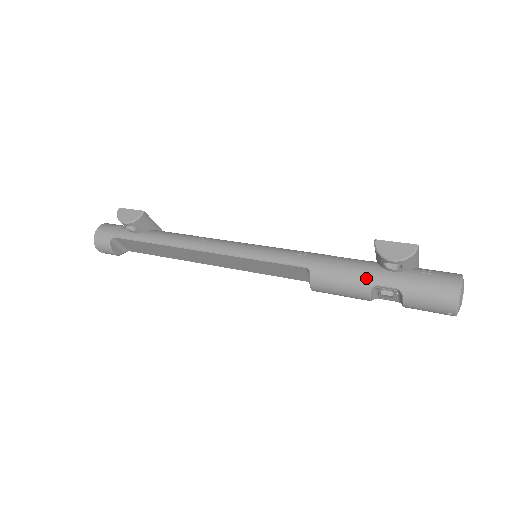
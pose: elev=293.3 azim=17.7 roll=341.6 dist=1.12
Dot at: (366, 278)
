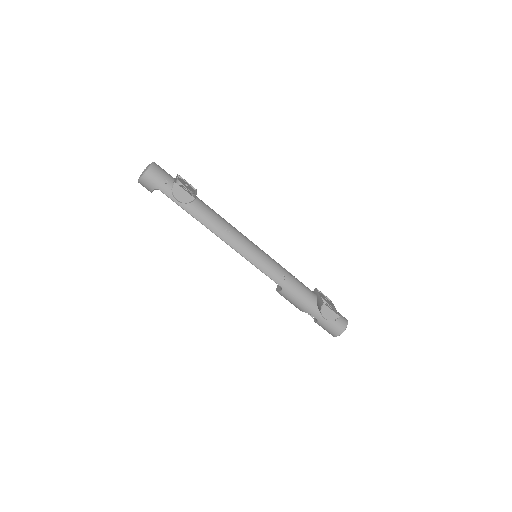
Dot at: (307, 309)
